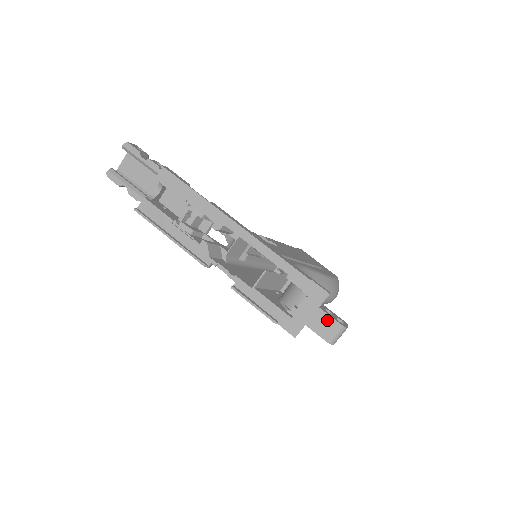
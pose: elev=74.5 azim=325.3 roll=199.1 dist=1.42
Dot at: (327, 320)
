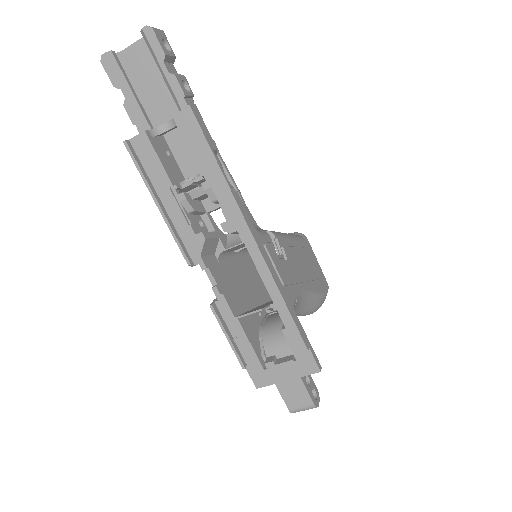
Dot at: (302, 393)
